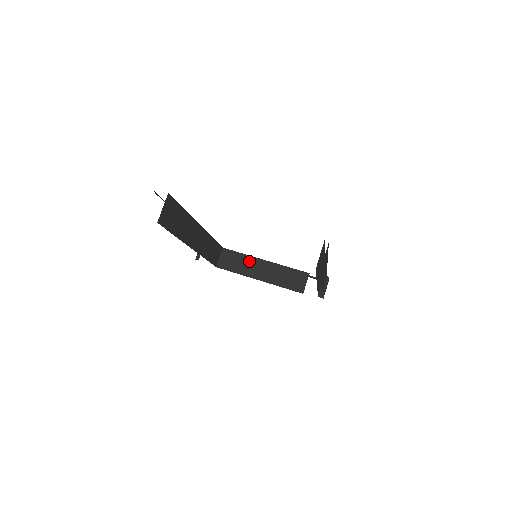
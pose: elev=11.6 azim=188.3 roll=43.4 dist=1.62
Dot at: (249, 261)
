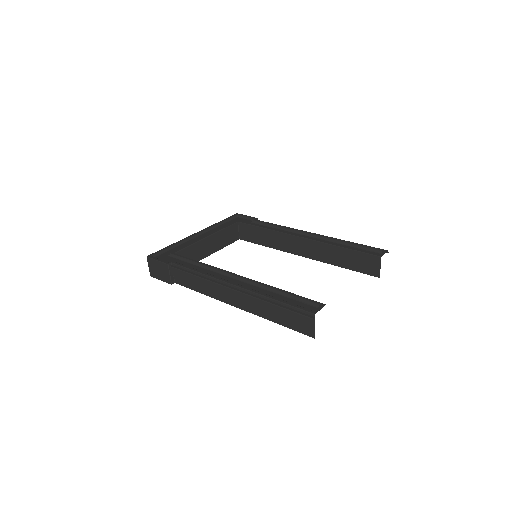
Dot at: (198, 247)
